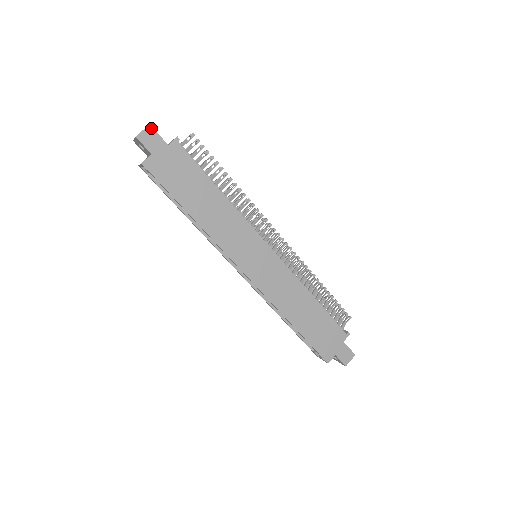
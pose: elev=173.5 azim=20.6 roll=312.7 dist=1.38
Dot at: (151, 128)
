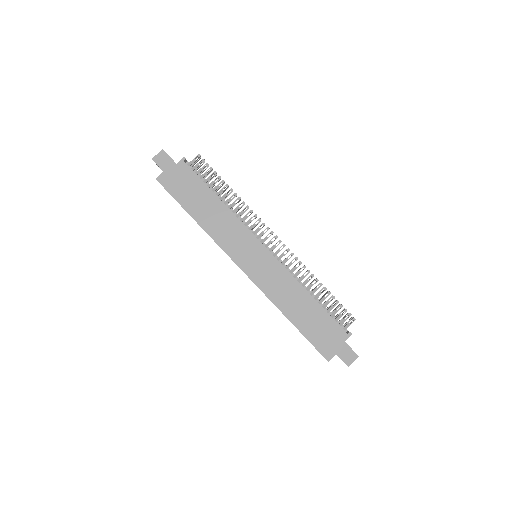
Dot at: (164, 152)
